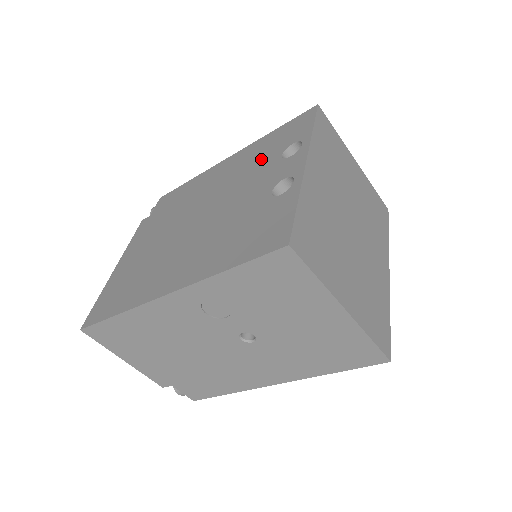
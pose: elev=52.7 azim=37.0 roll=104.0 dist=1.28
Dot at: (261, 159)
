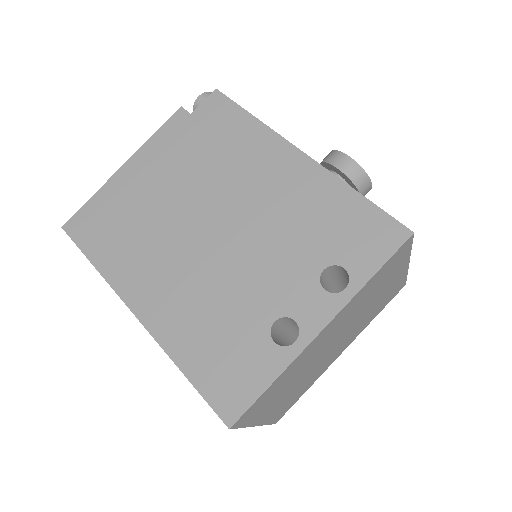
Dot at: (311, 234)
